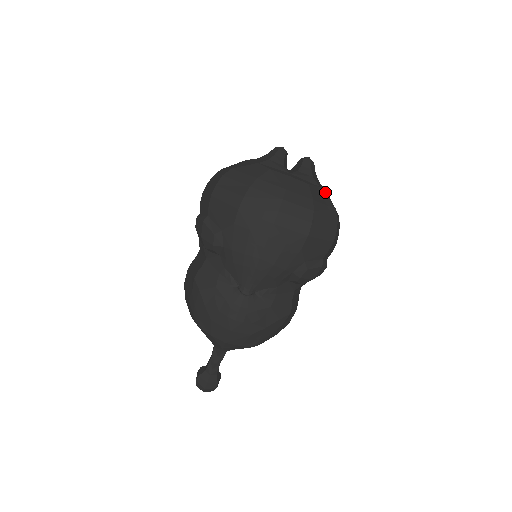
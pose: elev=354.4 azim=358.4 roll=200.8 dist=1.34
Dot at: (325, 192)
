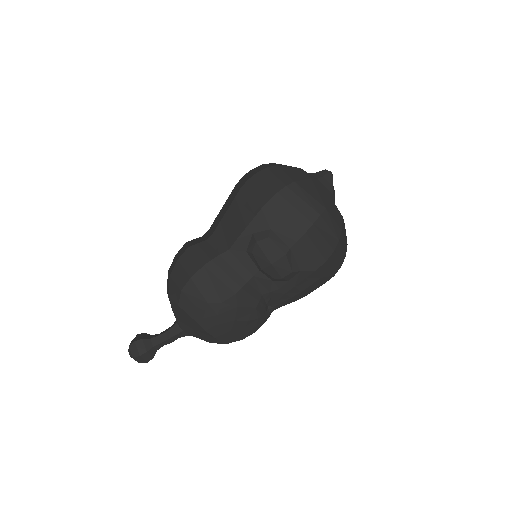
Dot at: occluded
